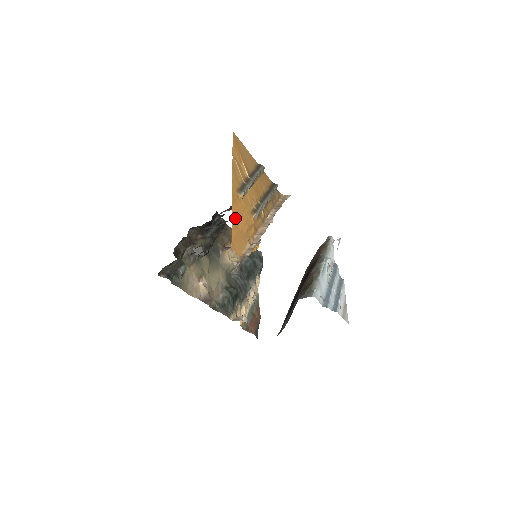
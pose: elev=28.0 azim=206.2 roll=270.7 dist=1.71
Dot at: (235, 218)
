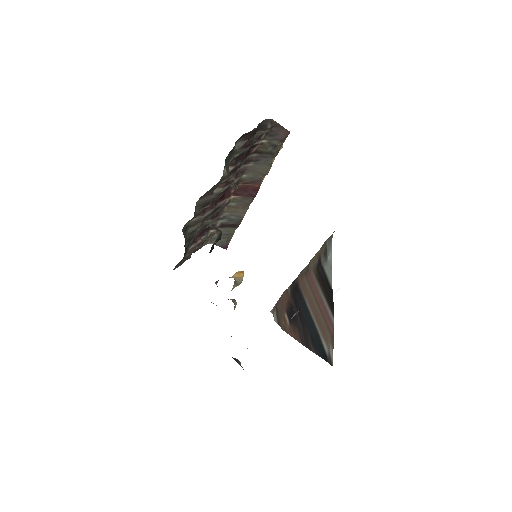
Dot at: occluded
